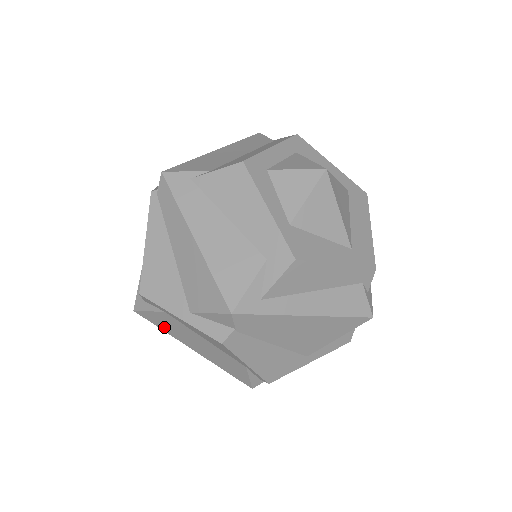
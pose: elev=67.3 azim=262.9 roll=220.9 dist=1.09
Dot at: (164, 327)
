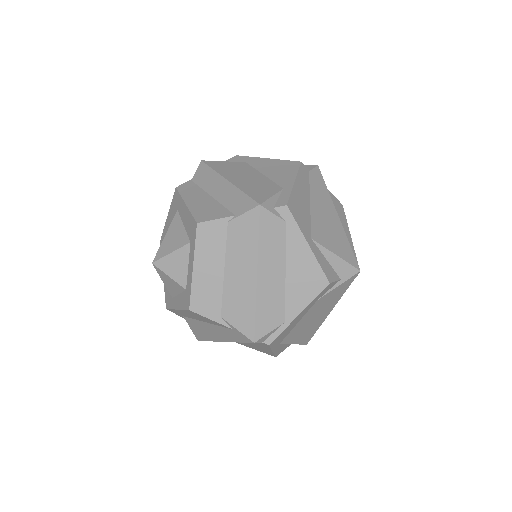
Dot at: (221, 168)
